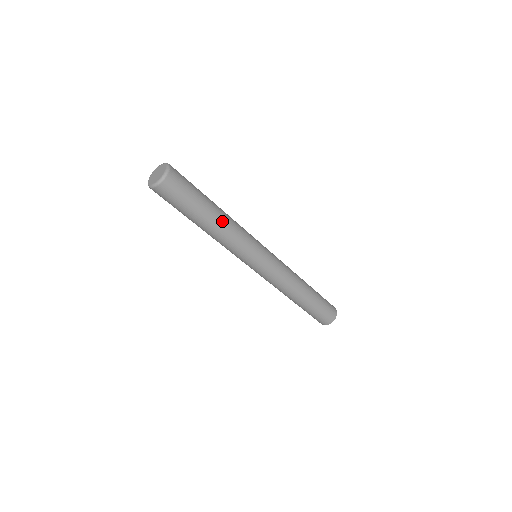
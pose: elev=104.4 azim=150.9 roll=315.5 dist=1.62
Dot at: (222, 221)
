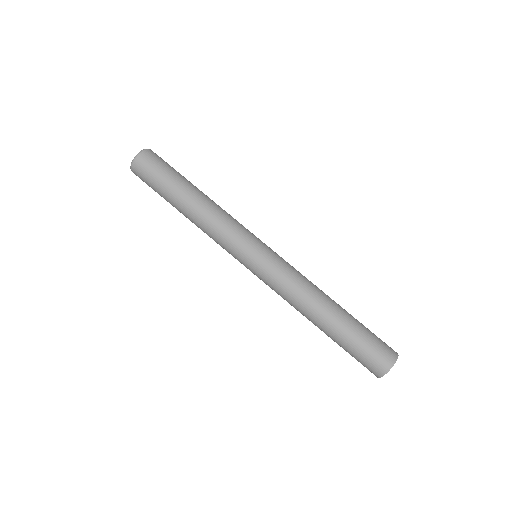
Dot at: (205, 198)
